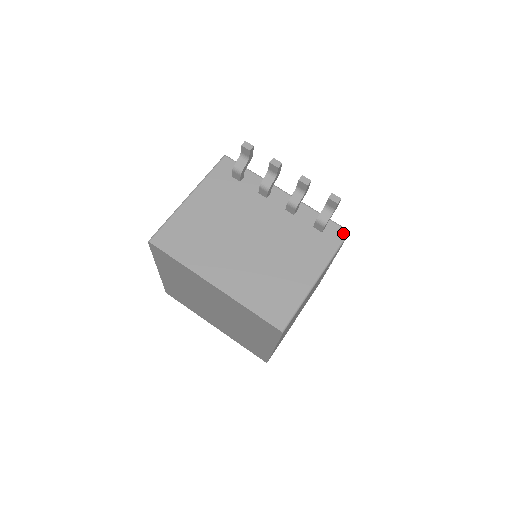
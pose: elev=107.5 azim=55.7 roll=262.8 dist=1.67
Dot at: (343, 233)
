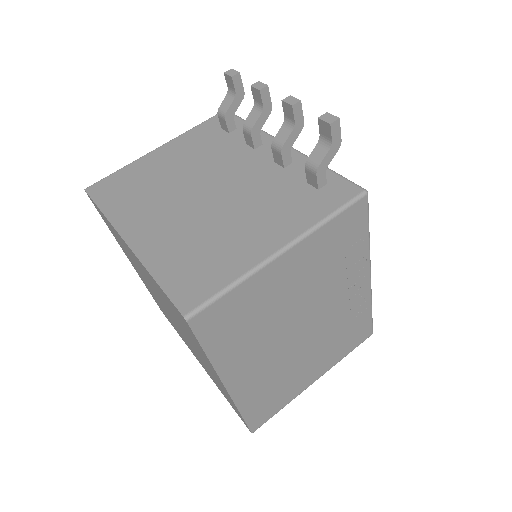
Dot at: (354, 192)
